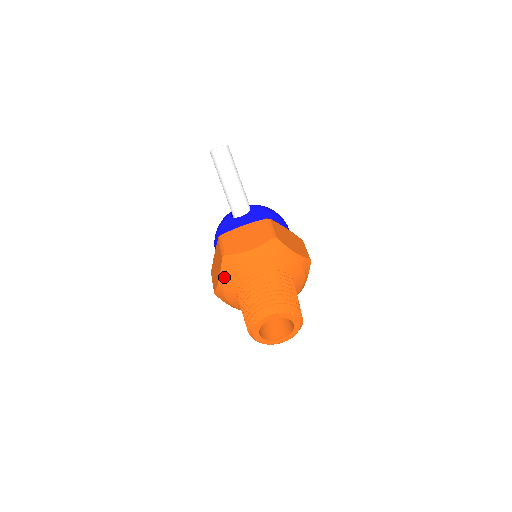
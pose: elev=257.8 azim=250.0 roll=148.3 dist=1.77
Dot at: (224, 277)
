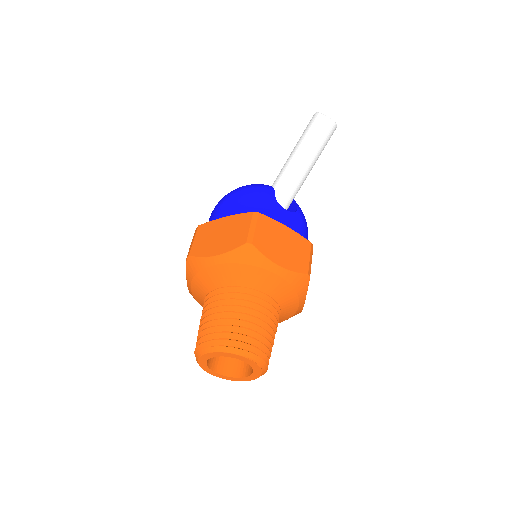
Dot at: (225, 261)
